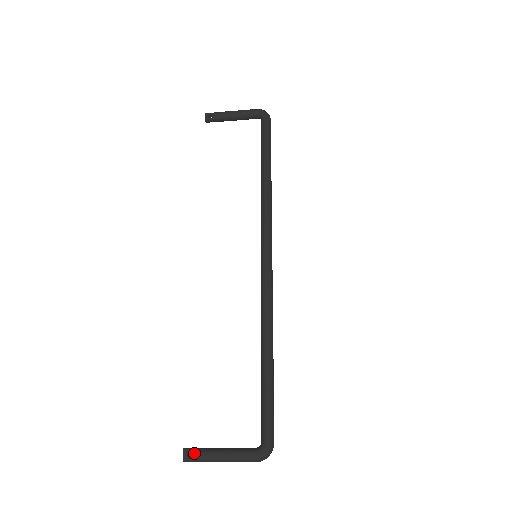
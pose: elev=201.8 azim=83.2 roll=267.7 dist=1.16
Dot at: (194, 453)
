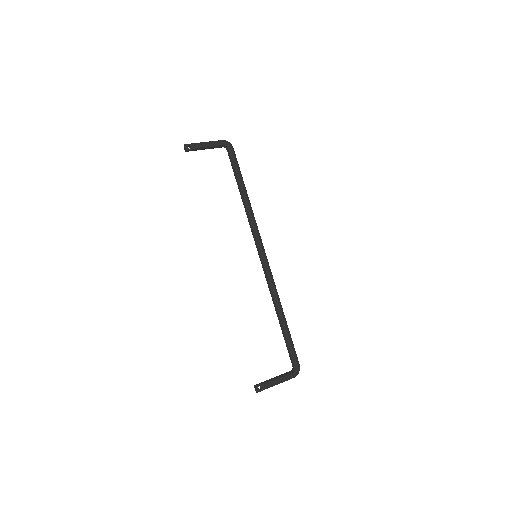
Dot at: (262, 386)
